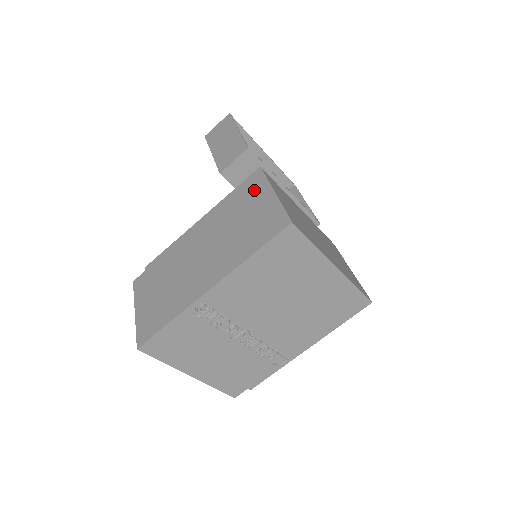
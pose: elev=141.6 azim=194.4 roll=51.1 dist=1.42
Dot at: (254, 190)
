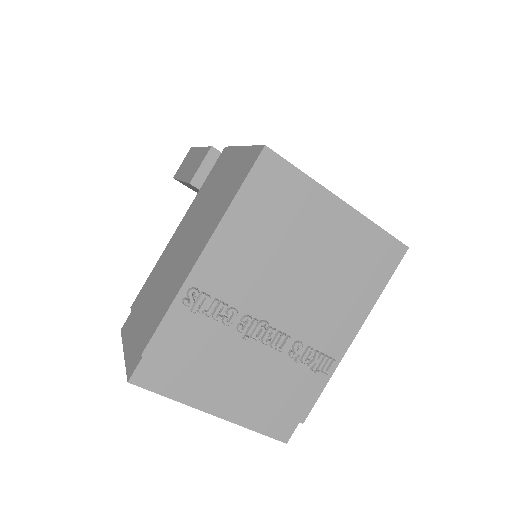
Dot at: (223, 163)
